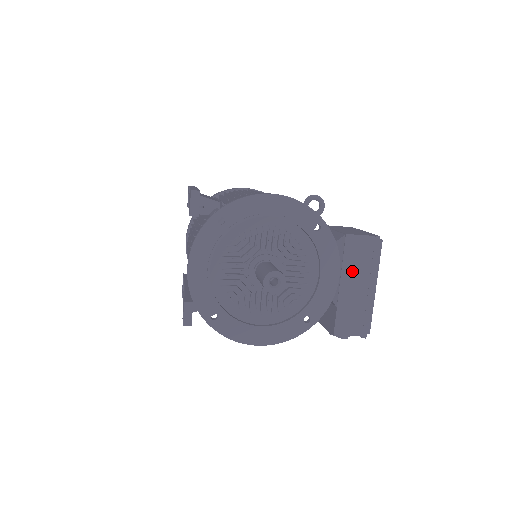
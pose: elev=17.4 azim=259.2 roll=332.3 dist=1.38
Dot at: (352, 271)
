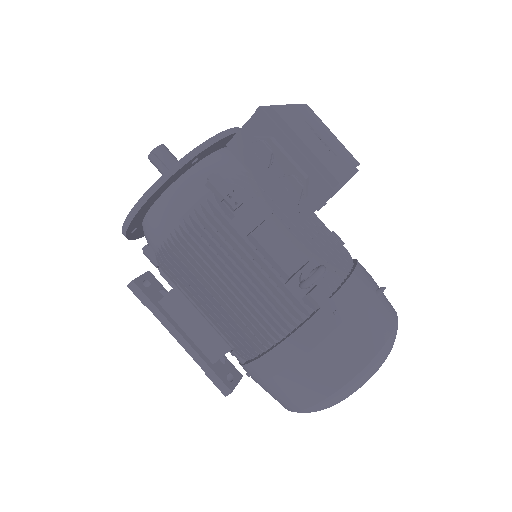
Dot at: occluded
